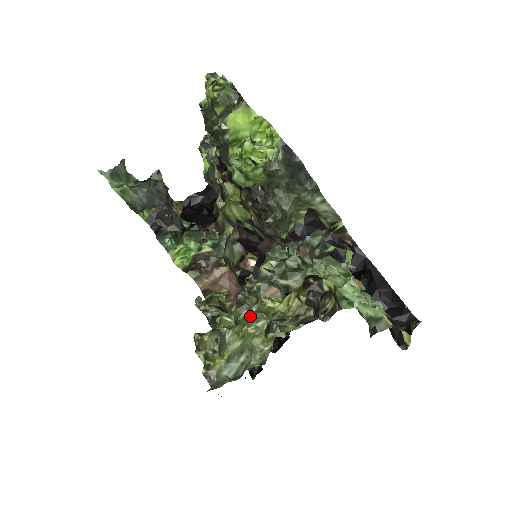
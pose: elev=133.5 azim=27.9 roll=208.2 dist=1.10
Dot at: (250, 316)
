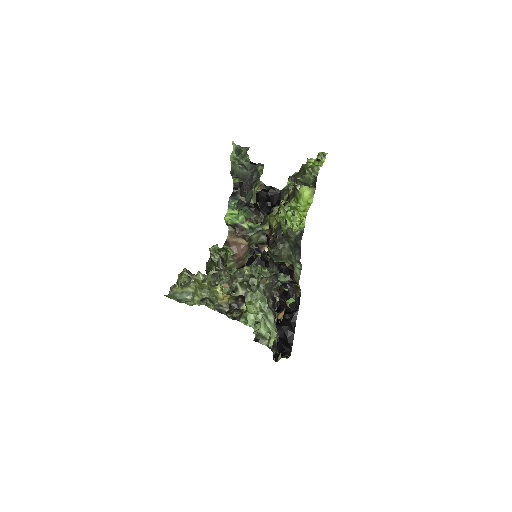
Dot at: (204, 287)
